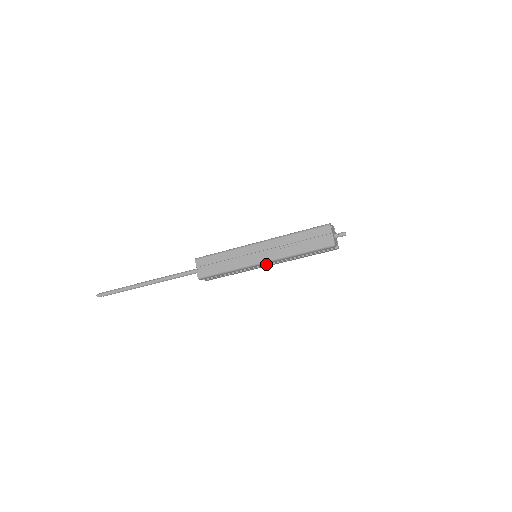
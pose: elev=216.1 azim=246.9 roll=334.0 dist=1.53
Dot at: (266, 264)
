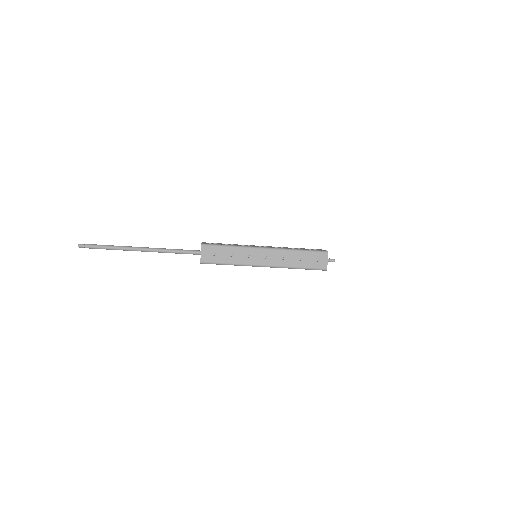
Dot at: occluded
